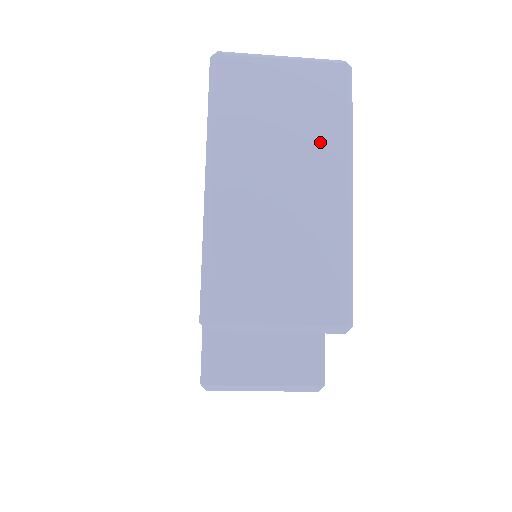
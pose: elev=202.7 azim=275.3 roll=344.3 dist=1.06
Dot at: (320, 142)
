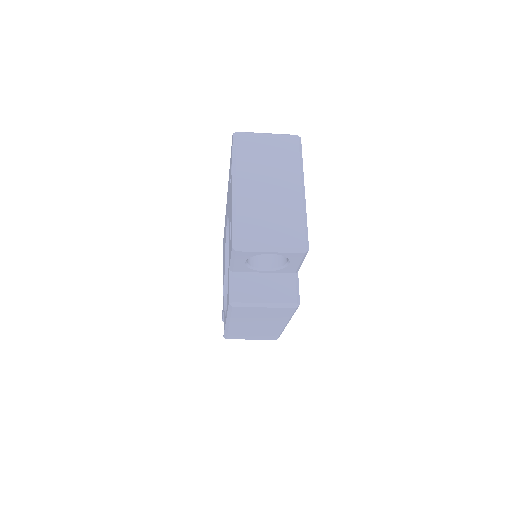
Dot at: (287, 168)
